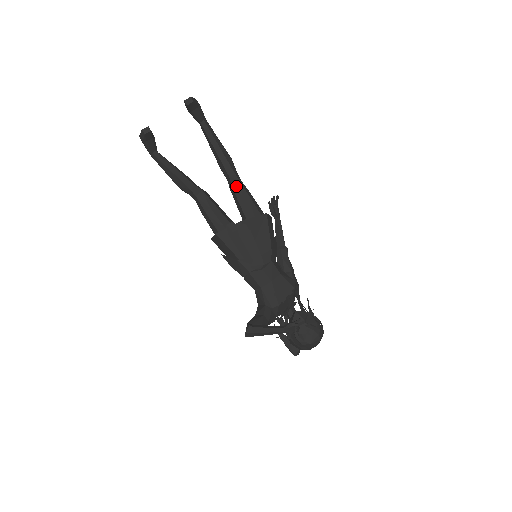
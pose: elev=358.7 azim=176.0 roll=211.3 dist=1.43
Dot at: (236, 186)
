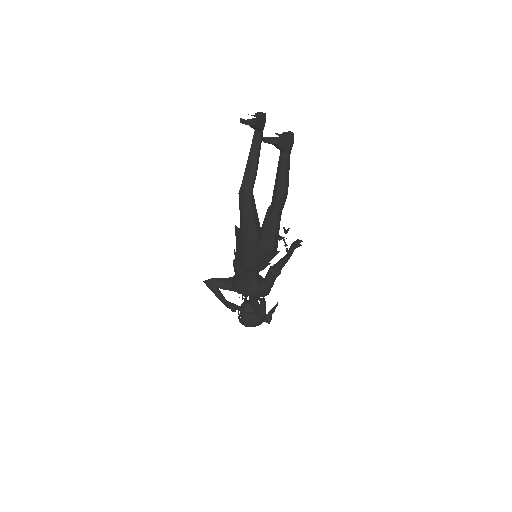
Dot at: (268, 214)
